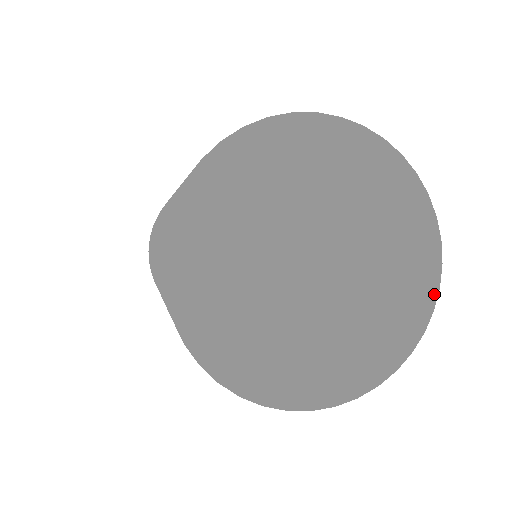
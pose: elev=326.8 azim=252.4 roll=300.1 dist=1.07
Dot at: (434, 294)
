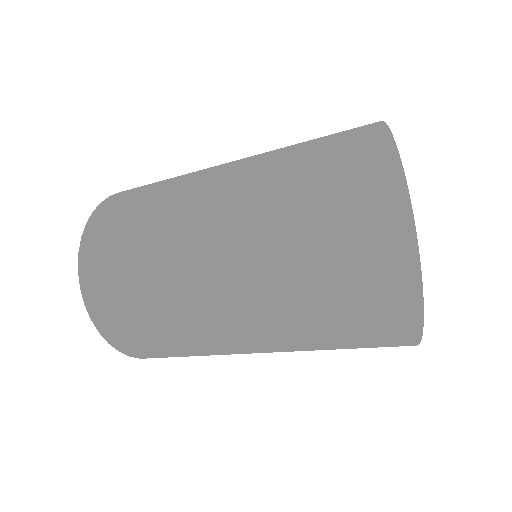
Dot at: (423, 304)
